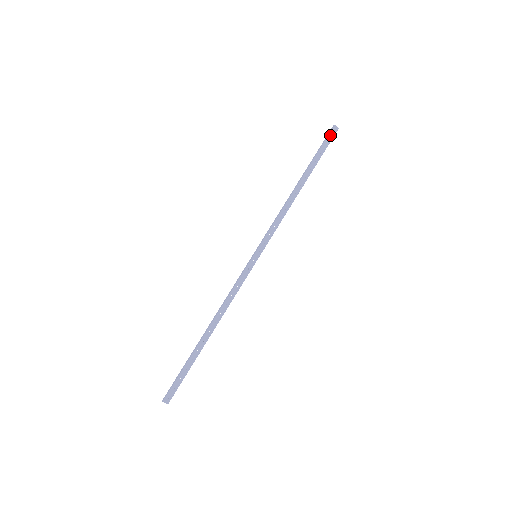
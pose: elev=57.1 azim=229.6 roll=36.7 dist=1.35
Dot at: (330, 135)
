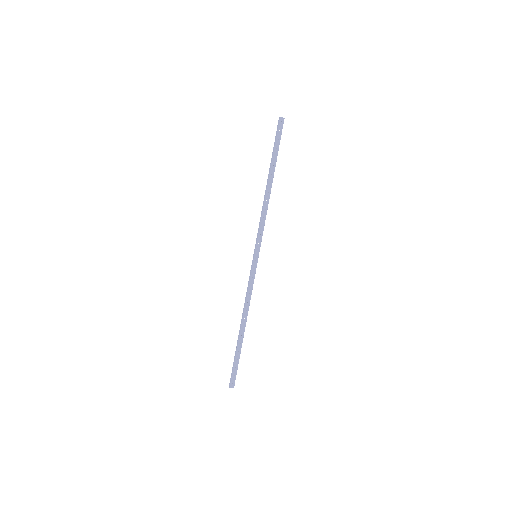
Dot at: (279, 128)
